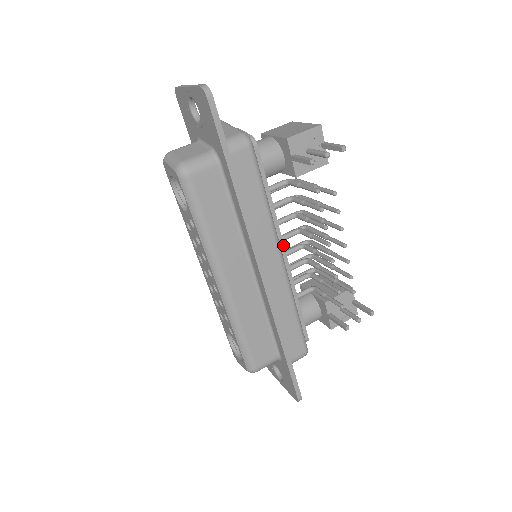
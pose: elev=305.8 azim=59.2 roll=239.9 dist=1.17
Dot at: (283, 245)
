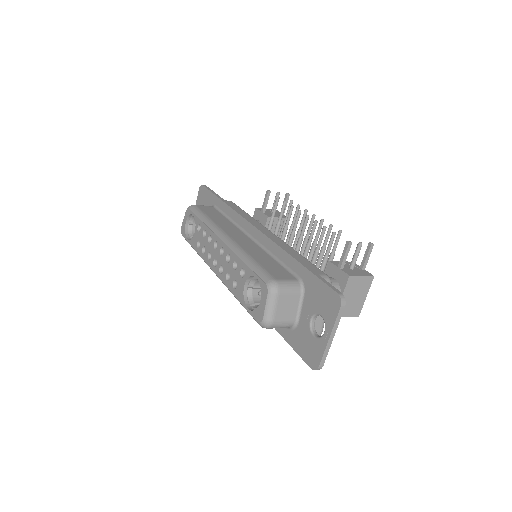
Dot at: occluded
